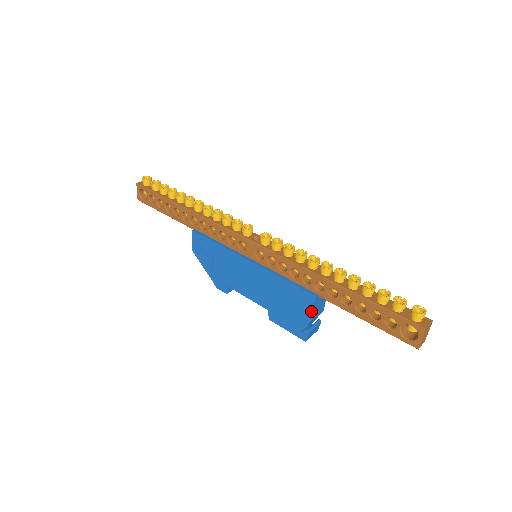
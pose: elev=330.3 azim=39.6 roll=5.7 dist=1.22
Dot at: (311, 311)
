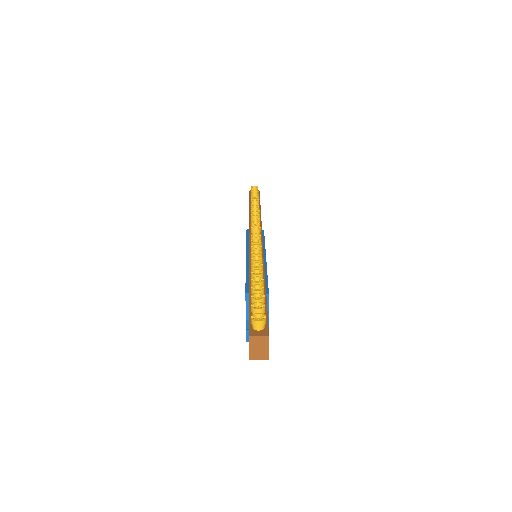
Dot at: (246, 309)
